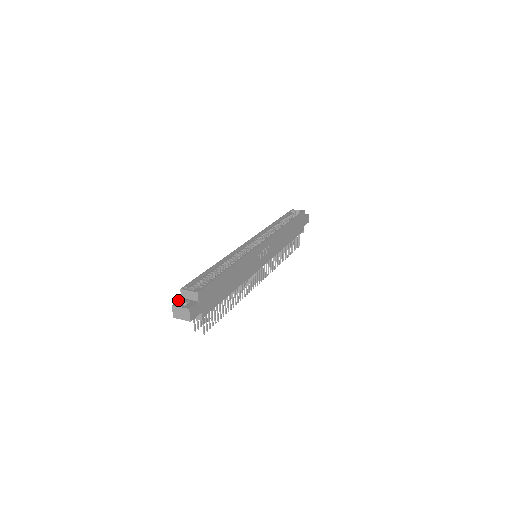
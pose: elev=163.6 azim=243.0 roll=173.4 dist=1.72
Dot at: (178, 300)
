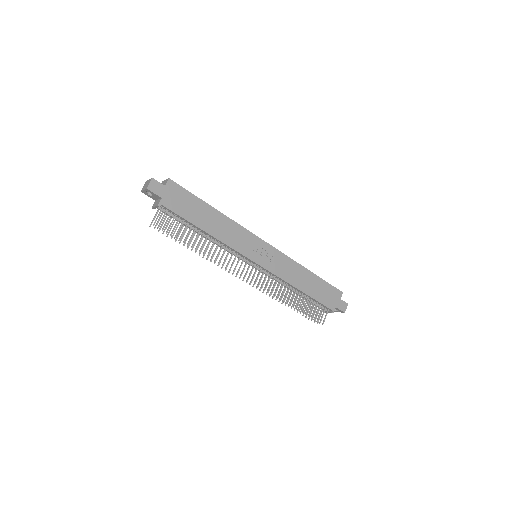
Dot at: occluded
